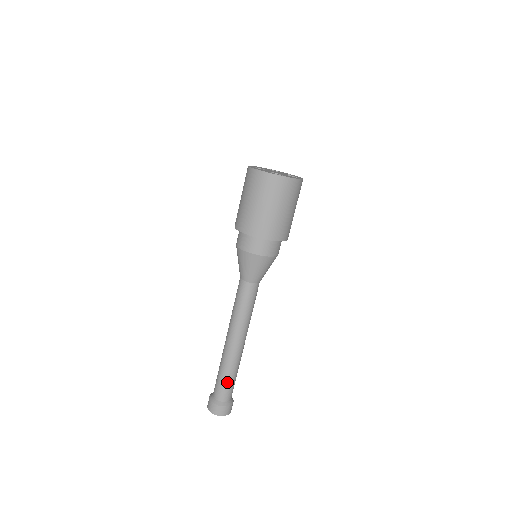
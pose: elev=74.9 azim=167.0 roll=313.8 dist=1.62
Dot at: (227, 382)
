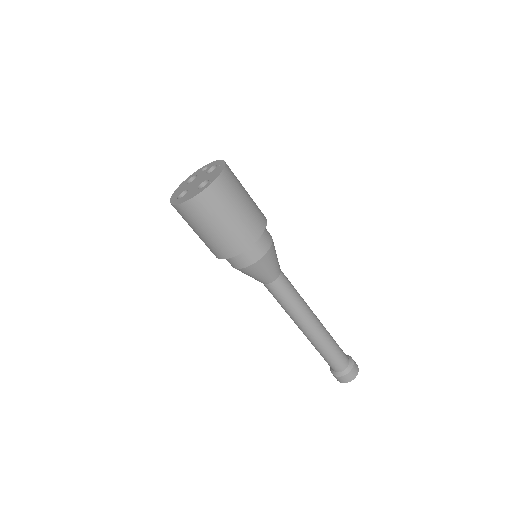
Dot at: (336, 354)
